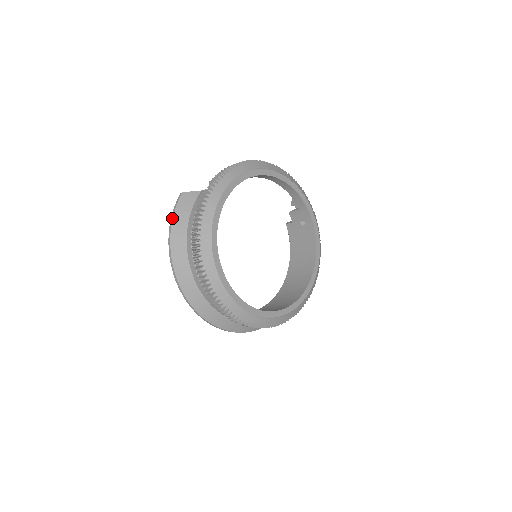
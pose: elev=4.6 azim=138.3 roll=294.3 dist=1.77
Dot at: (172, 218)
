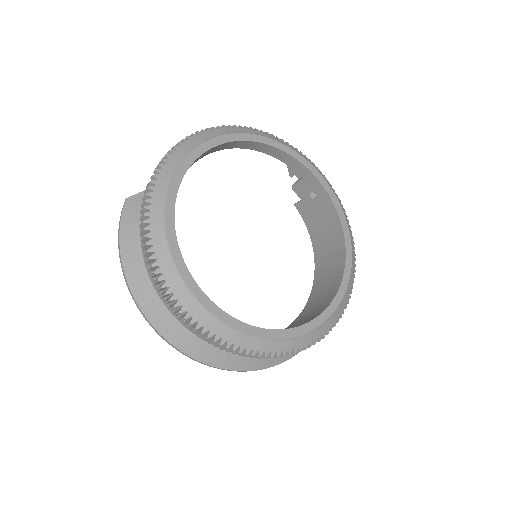
Dot at: (118, 236)
